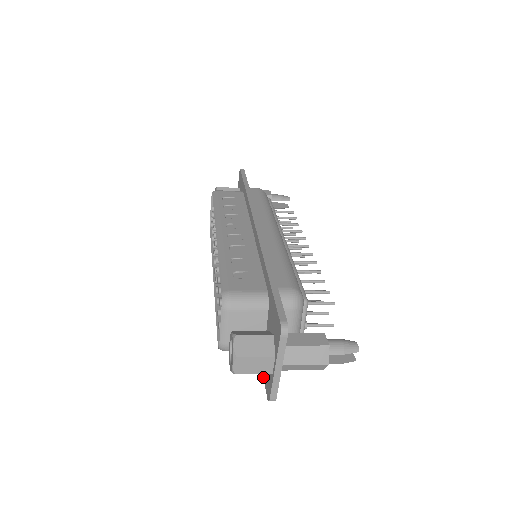
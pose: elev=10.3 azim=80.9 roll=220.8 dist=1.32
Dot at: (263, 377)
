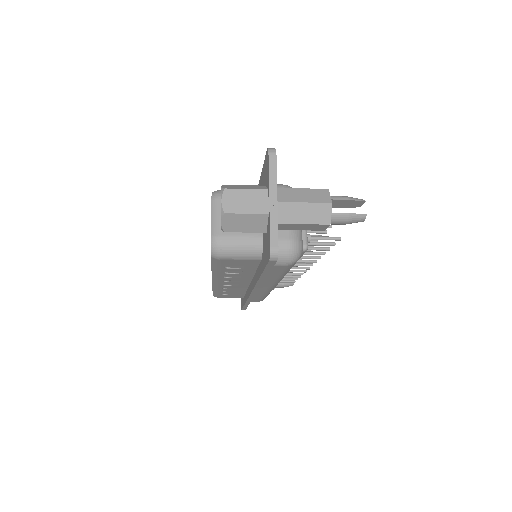
Dot at: (265, 267)
